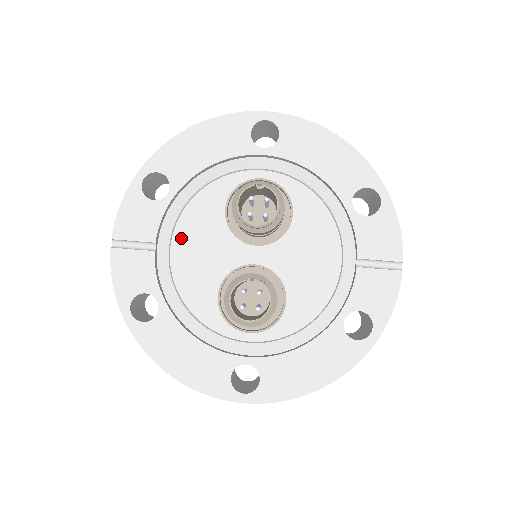
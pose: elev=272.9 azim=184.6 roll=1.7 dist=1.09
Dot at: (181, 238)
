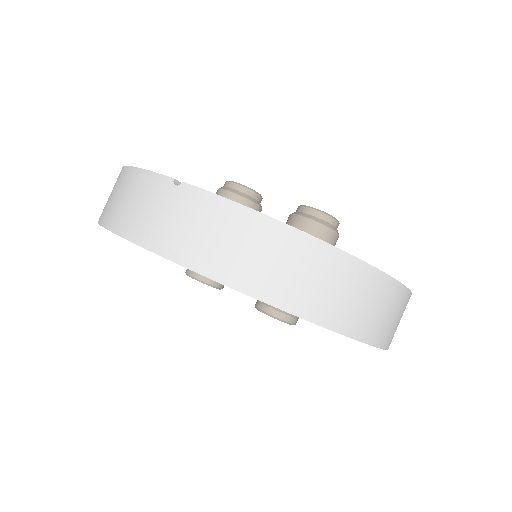
Dot at: occluded
